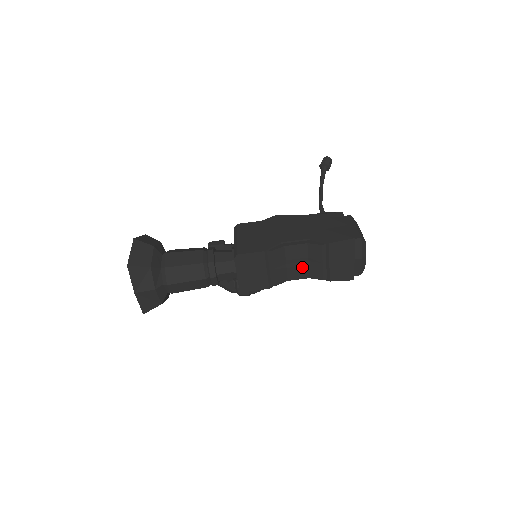
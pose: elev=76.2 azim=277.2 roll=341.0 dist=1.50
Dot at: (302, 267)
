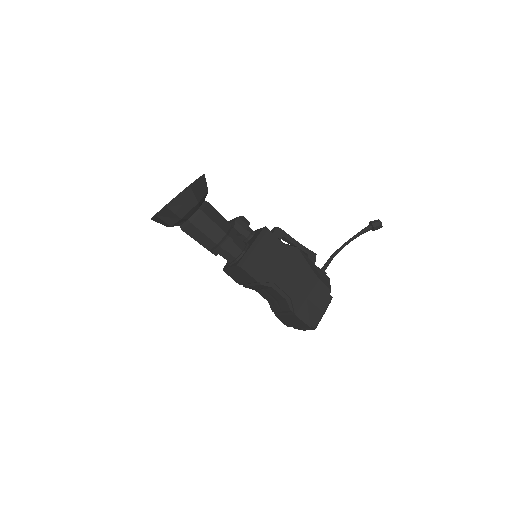
Dot at: (270, 297)
